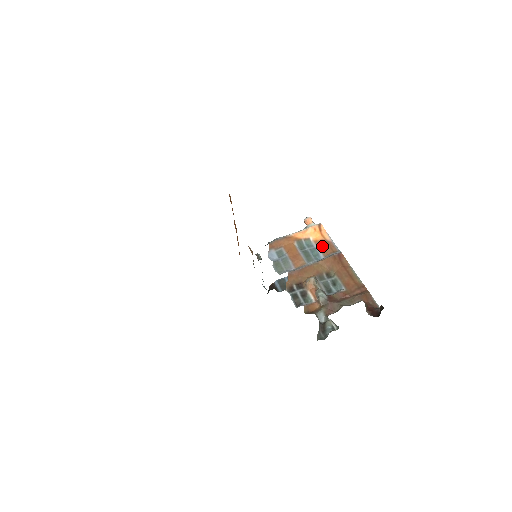
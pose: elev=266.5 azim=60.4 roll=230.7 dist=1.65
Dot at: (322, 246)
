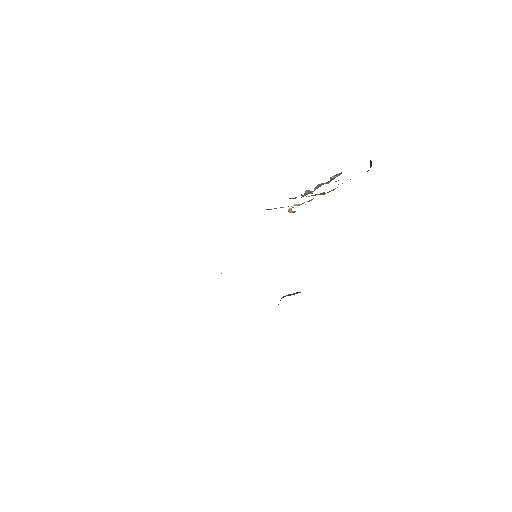
Dot at: occluded
